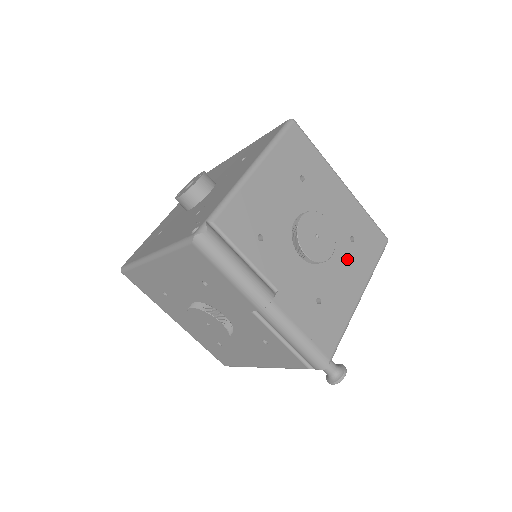
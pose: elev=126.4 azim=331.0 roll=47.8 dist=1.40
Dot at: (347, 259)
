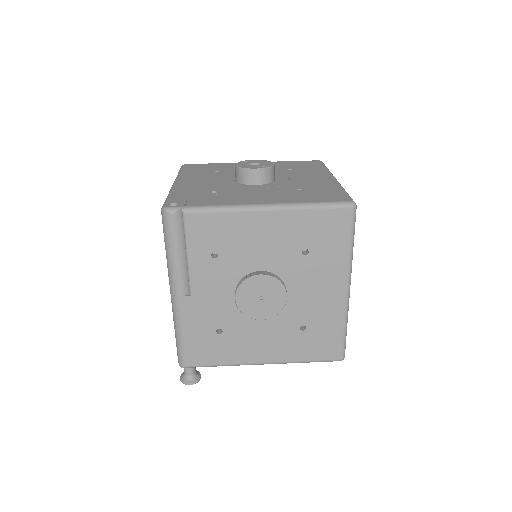
Dot at: (280, 334)
